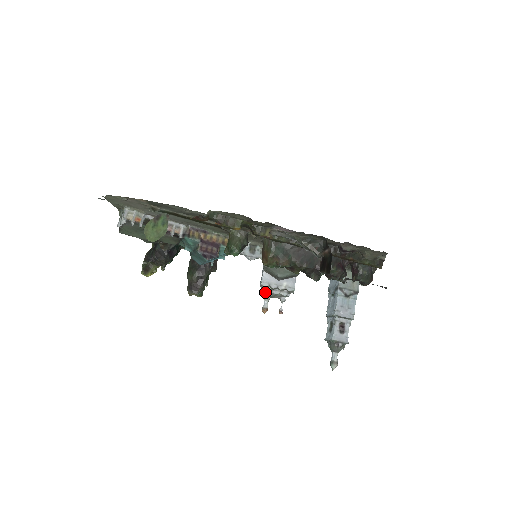
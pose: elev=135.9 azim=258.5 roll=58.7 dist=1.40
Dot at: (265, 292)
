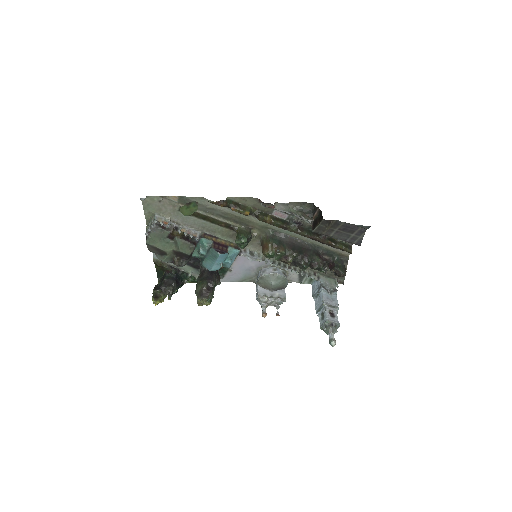
Dot at: (262, 301)
